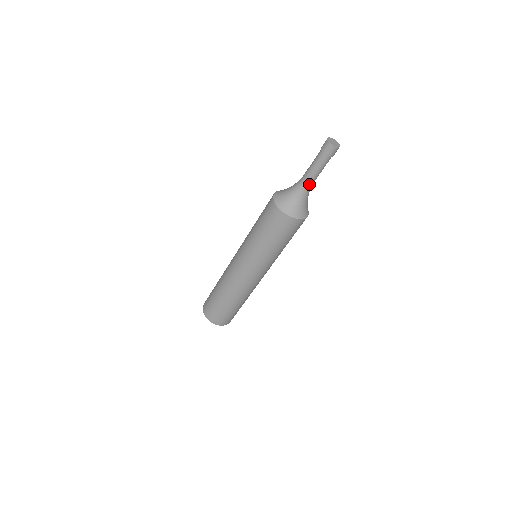
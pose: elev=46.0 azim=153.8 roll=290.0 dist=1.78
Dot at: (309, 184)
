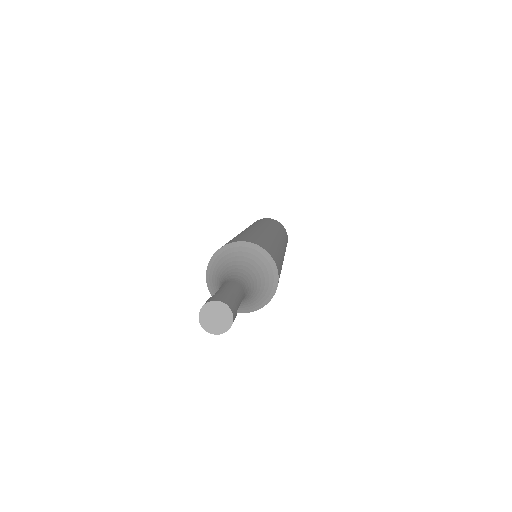
Dot at: occluded
